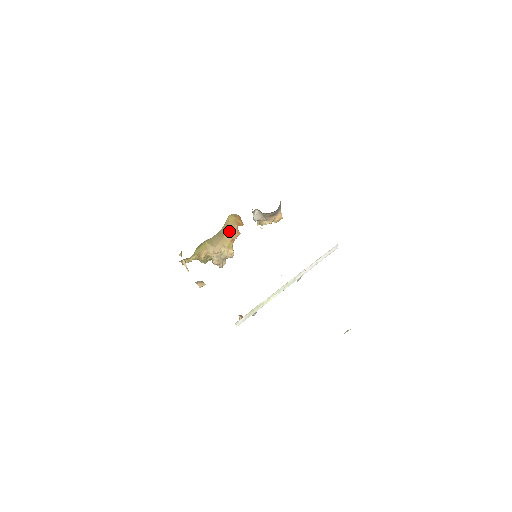
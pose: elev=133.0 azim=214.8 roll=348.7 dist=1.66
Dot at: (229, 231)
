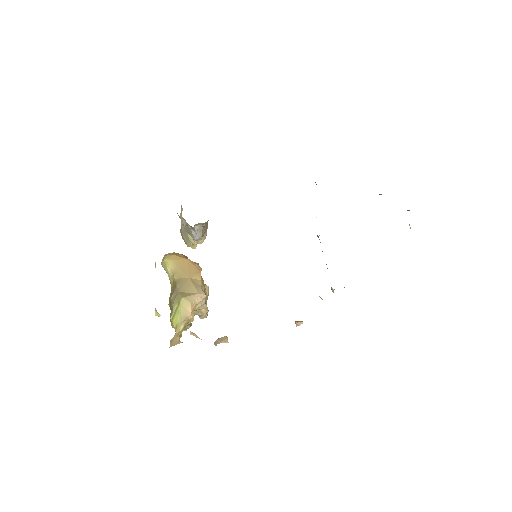
Dot at: (188, 269)
